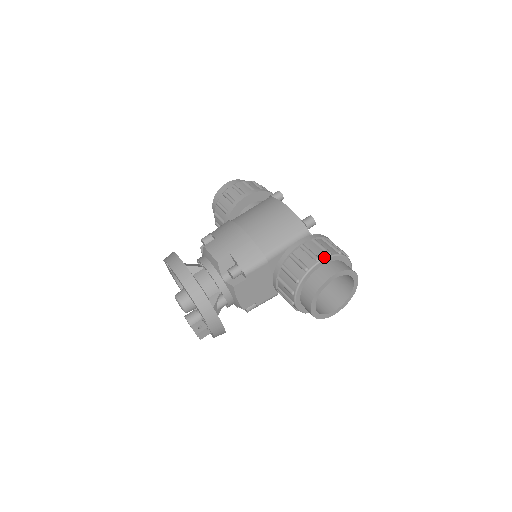
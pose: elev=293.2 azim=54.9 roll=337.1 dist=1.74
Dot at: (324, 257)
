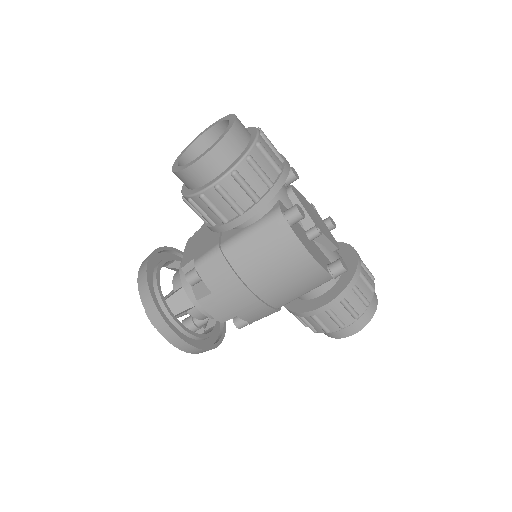
Dot at: (350, 324)
